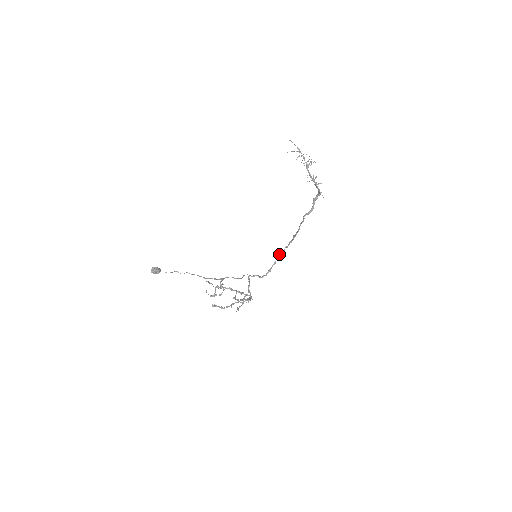
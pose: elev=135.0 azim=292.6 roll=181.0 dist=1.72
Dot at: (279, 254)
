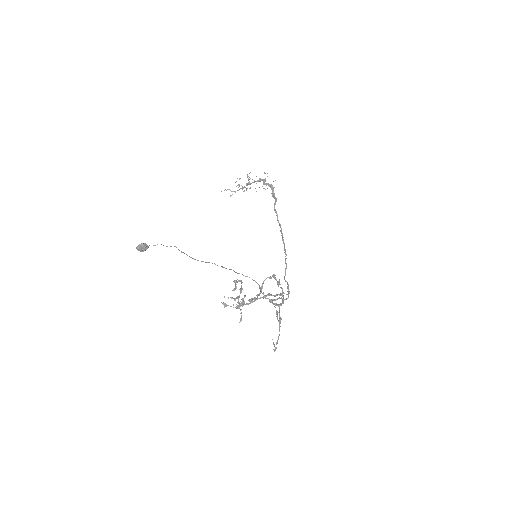
Dot at: (285, 273)
